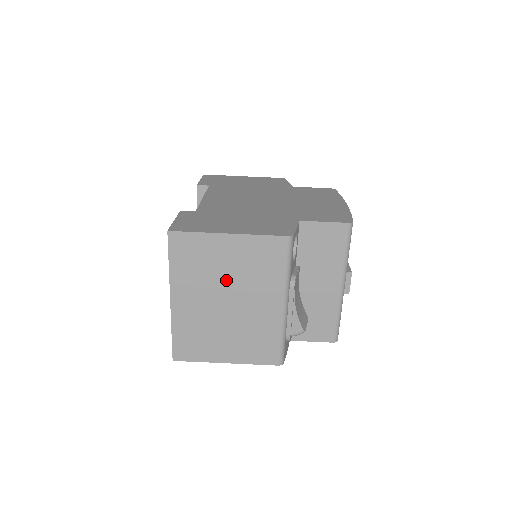
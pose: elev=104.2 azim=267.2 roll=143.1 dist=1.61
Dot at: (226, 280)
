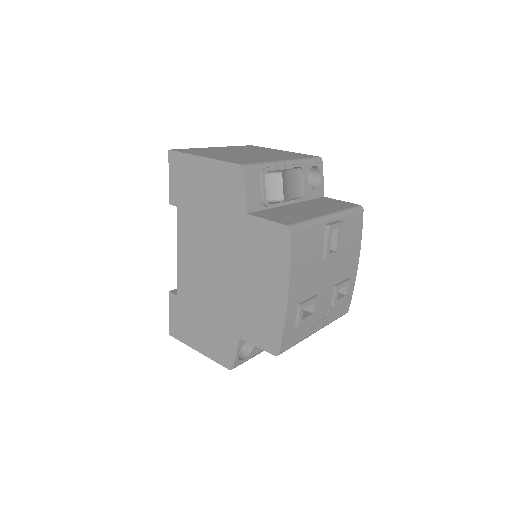
Dot at: (259, 152)
